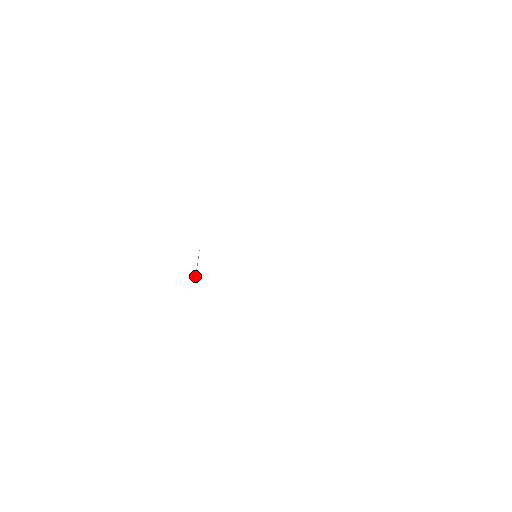
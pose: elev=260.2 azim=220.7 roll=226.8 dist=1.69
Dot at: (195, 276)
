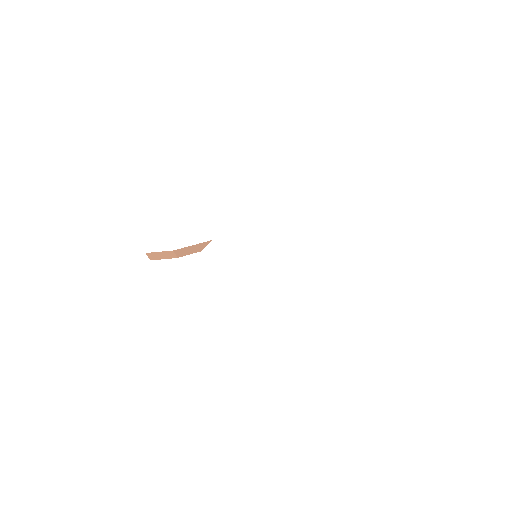
Dot at: (180, 250)
